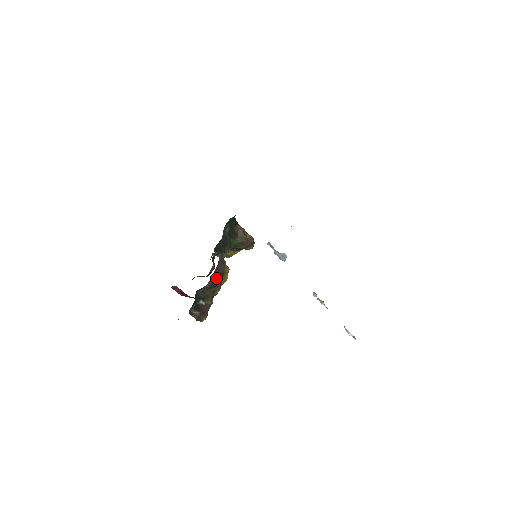
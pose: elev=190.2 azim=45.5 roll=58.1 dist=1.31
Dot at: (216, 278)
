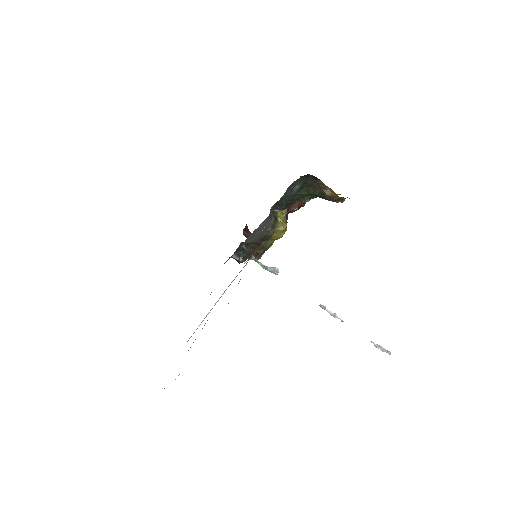
Dot at: (258, 239)
